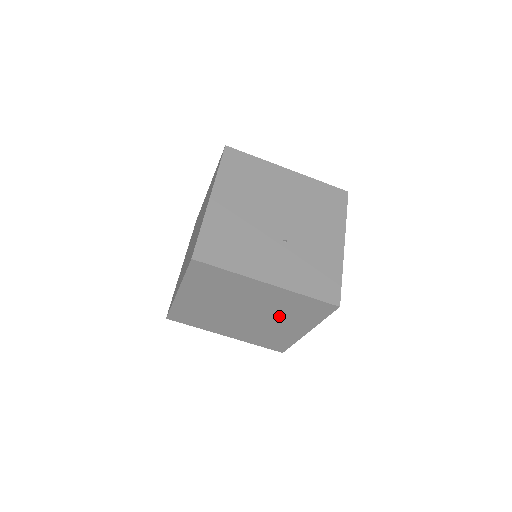
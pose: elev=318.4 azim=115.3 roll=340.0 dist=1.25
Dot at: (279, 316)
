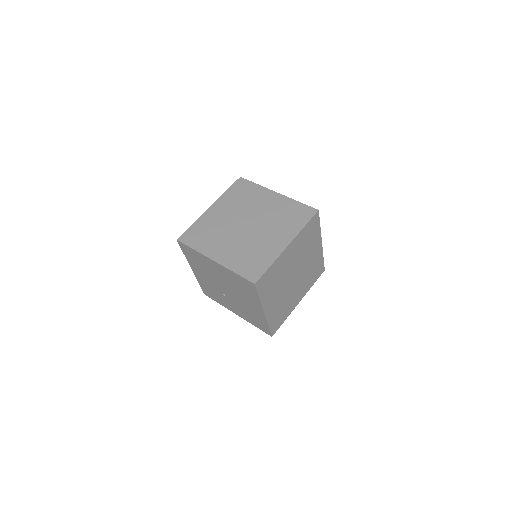
Dot at: (272, 226)
